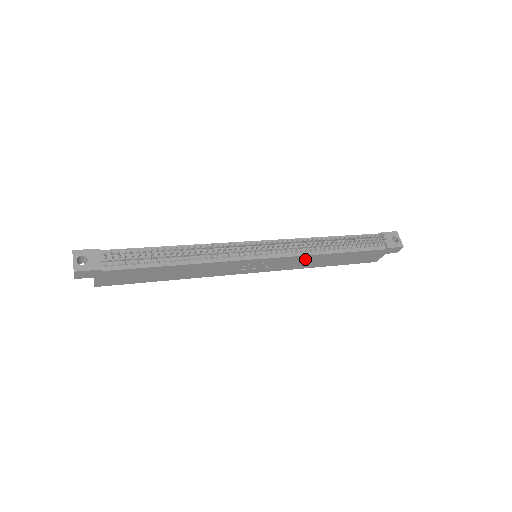
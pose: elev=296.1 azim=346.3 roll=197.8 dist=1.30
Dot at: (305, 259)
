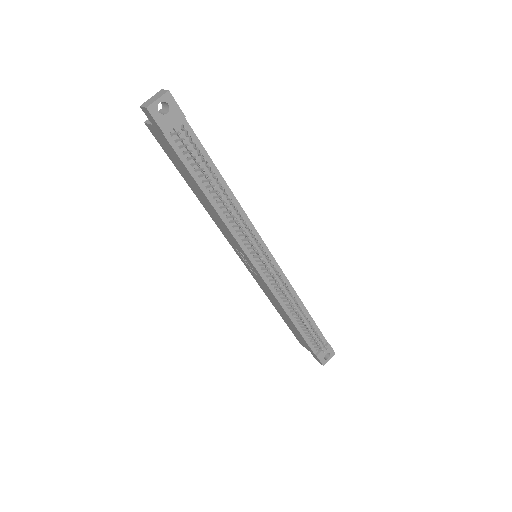
Dot at: (274, 298)
